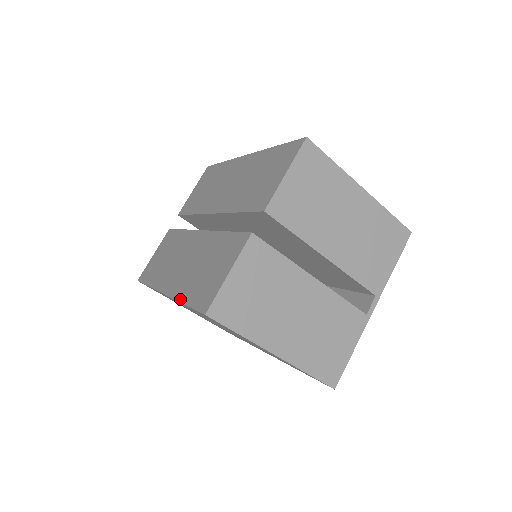
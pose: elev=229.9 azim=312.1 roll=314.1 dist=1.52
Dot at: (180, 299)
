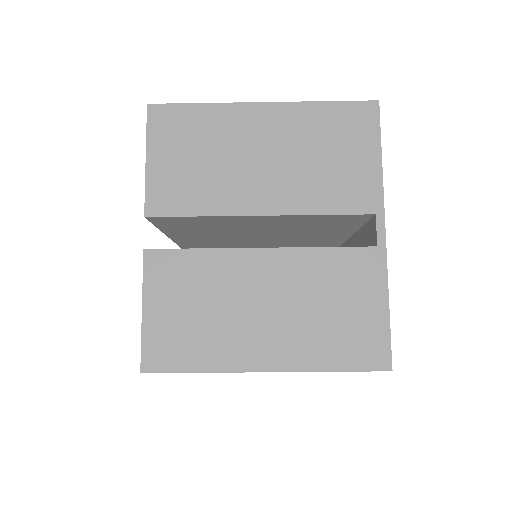
Dot at: occluded
